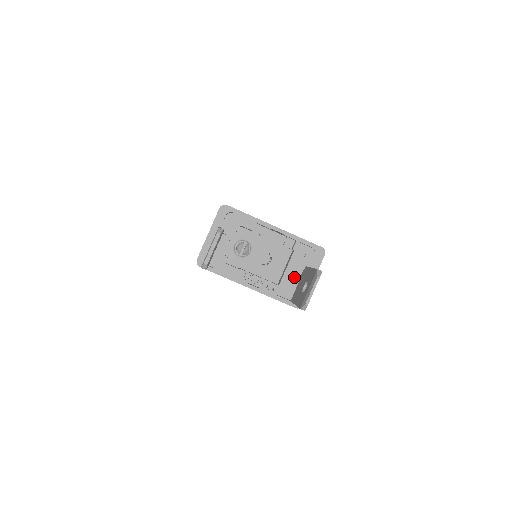
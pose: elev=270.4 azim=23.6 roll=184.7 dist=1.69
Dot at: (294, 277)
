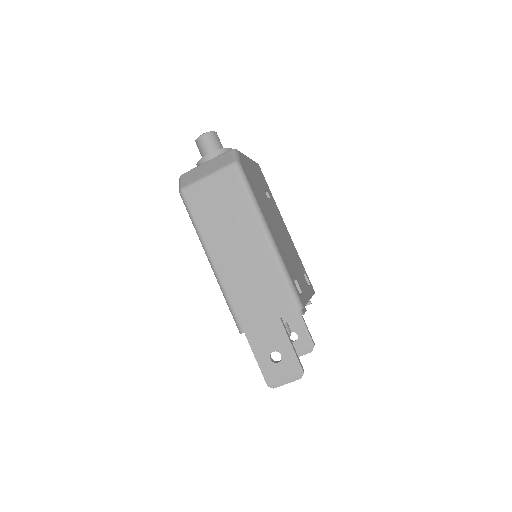
Dot at: occluded
